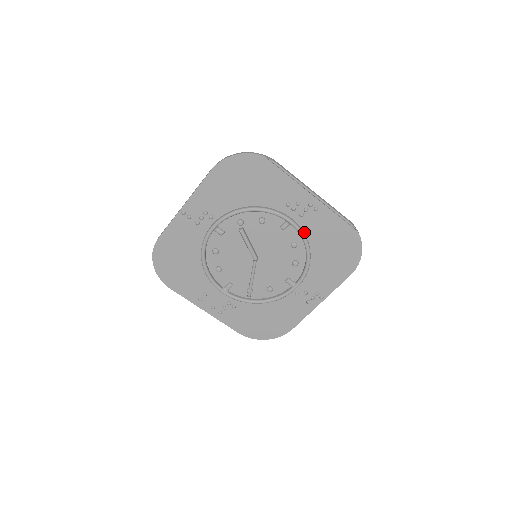
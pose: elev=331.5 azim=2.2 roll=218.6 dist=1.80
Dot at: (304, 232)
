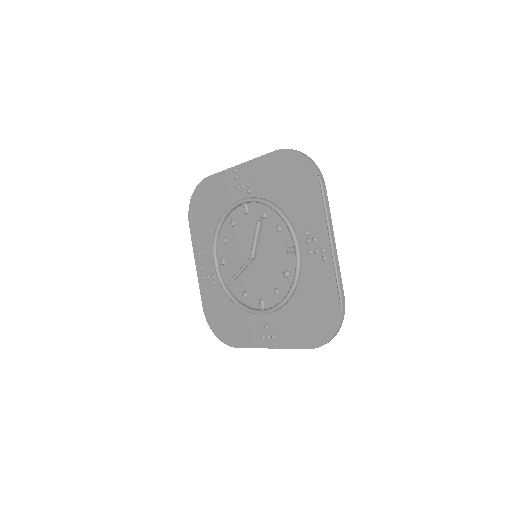
Dot at: (302, 270)
